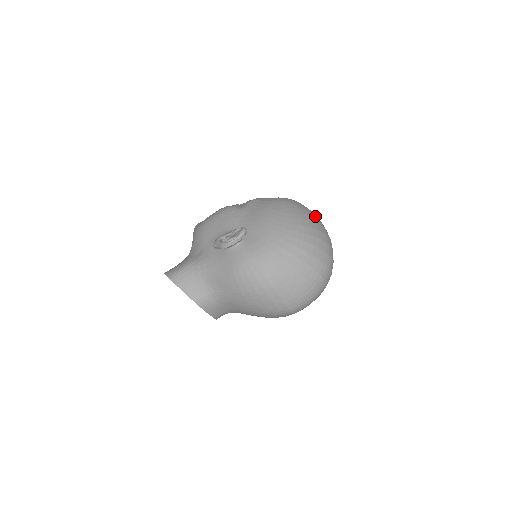
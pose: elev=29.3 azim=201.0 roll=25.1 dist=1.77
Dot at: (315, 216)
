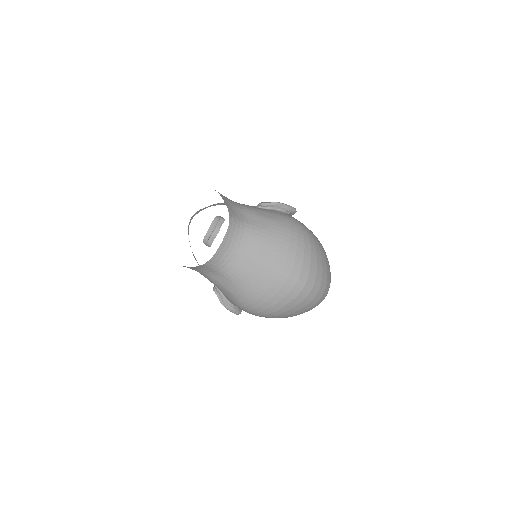
Dot at: occluded
